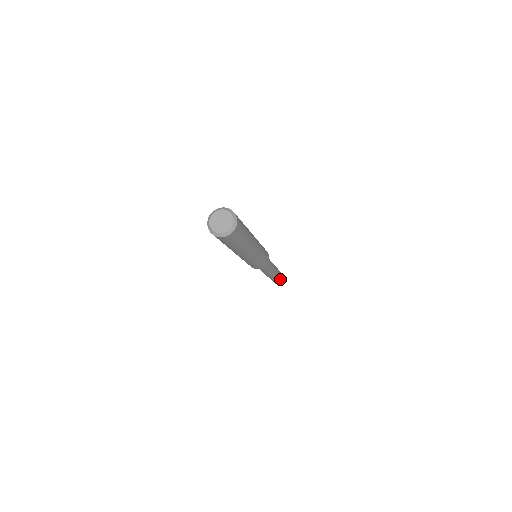
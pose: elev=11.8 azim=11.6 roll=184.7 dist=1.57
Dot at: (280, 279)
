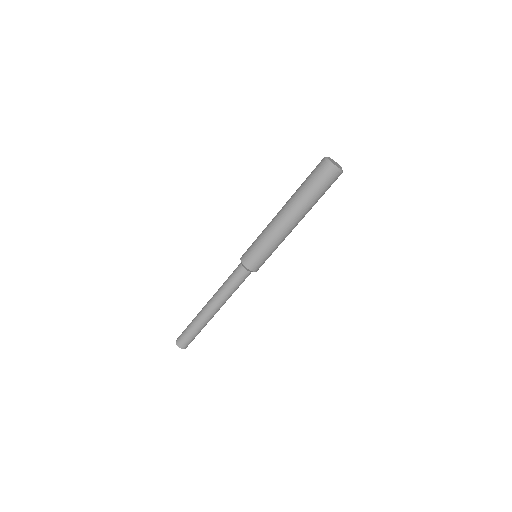
Dot at: (192, 334)
